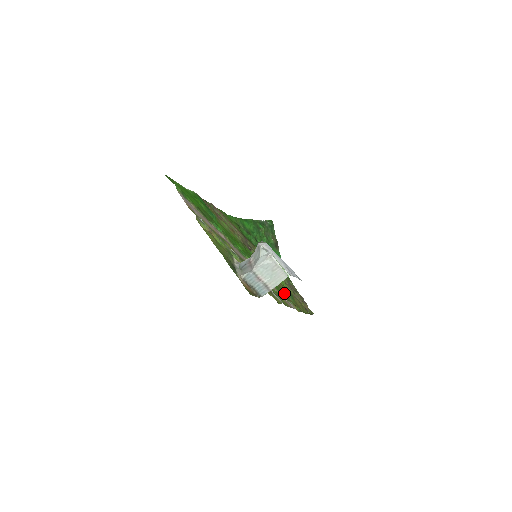
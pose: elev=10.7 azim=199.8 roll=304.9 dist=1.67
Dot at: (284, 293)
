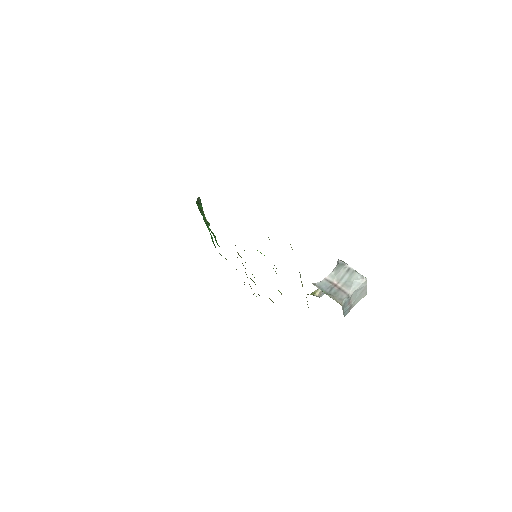
Dot at: occluded
